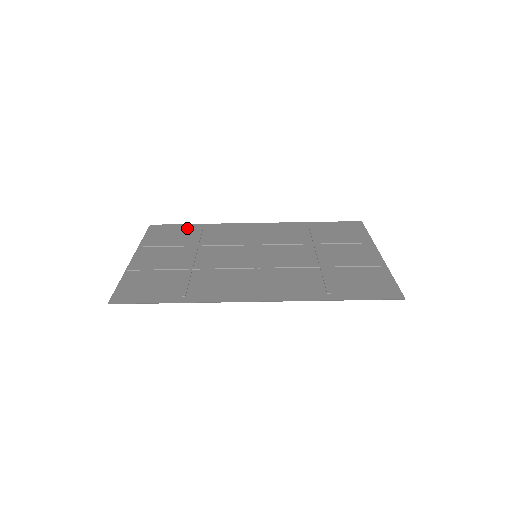
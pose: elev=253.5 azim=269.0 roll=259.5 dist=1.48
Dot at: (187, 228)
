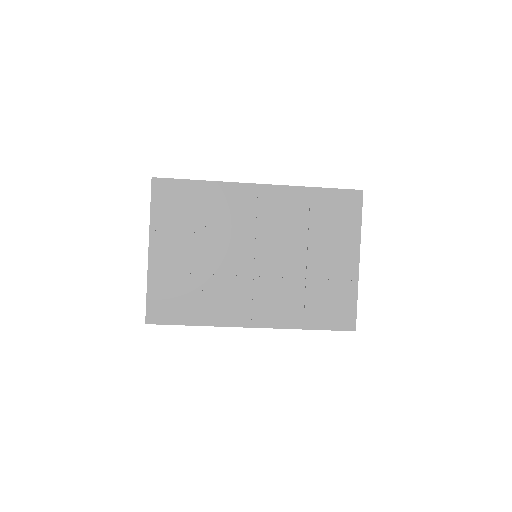
Dot at: (191, 191)
